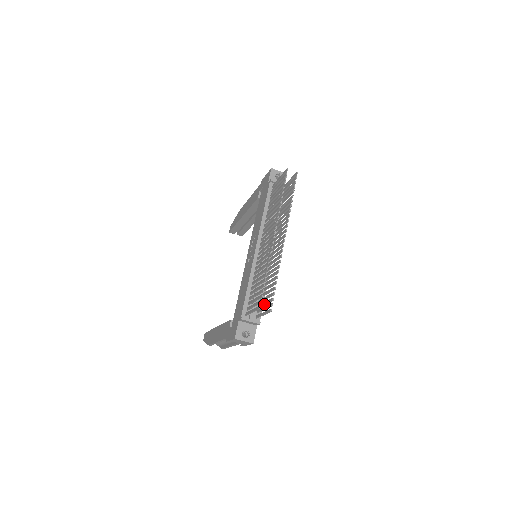
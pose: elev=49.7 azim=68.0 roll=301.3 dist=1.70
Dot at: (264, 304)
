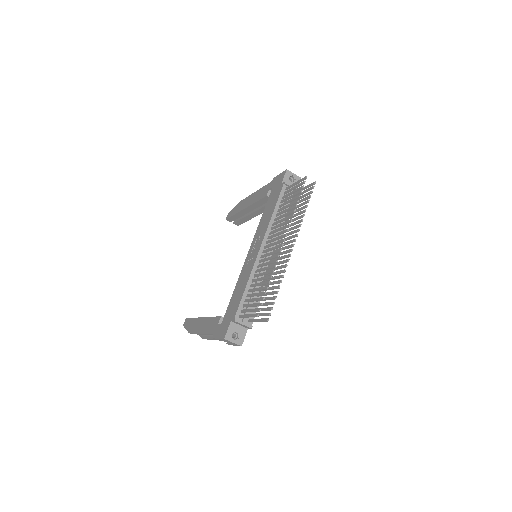
Dot at: occluded
